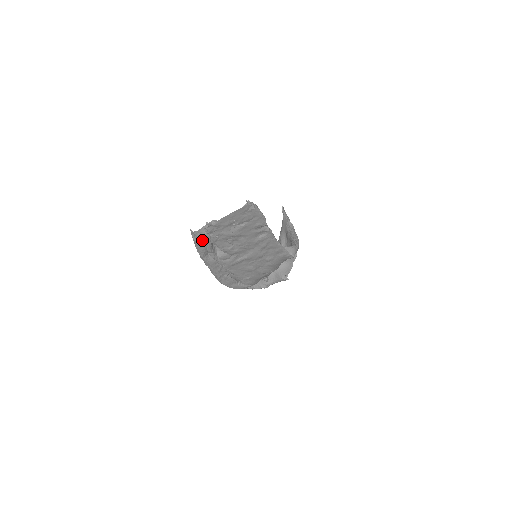
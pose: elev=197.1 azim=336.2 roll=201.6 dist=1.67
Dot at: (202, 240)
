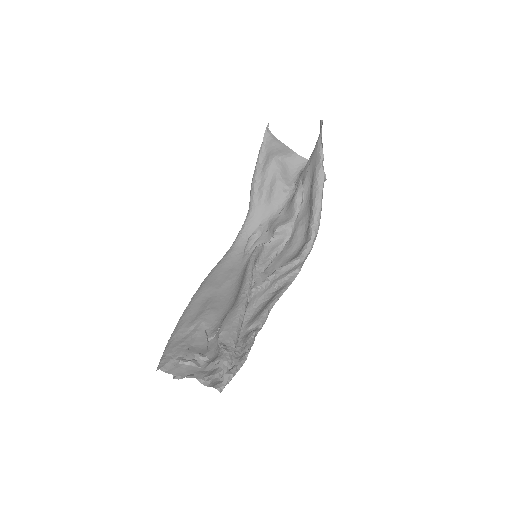
Dot at: occluded
